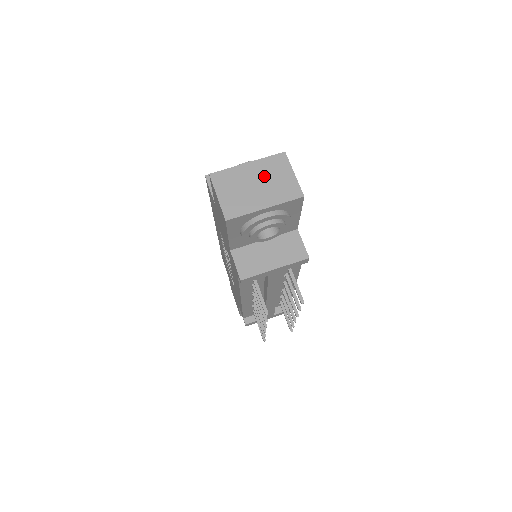
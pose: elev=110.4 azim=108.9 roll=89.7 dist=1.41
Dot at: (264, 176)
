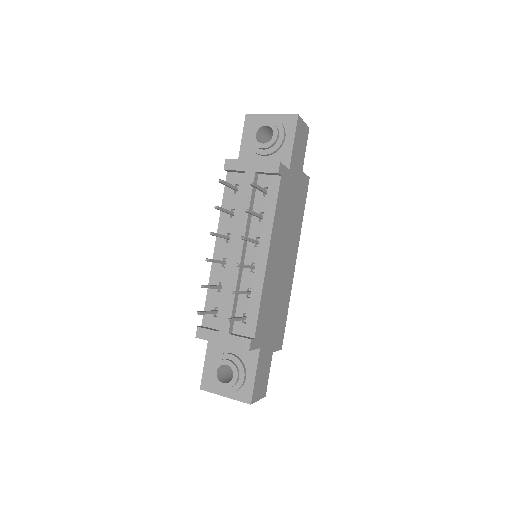
Dot at: occluded
